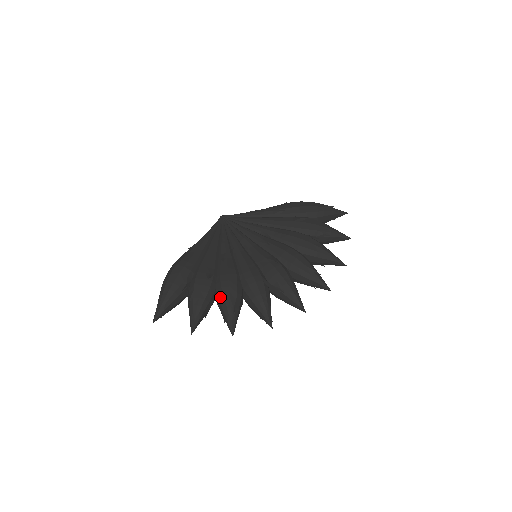
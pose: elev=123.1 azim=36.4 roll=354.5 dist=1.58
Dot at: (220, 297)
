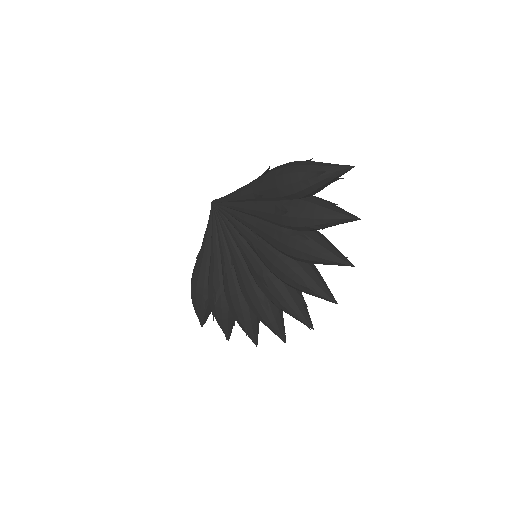
Dot at: occluded
